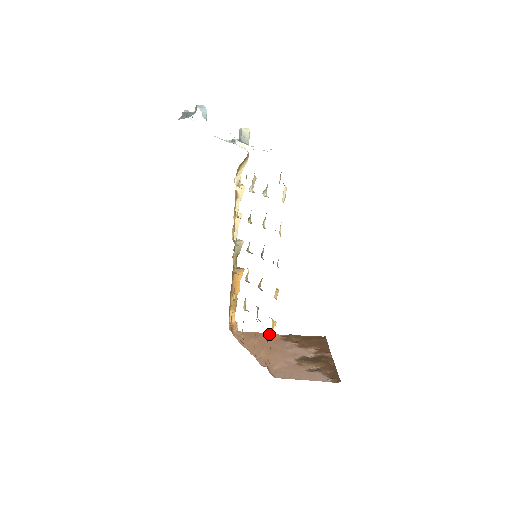
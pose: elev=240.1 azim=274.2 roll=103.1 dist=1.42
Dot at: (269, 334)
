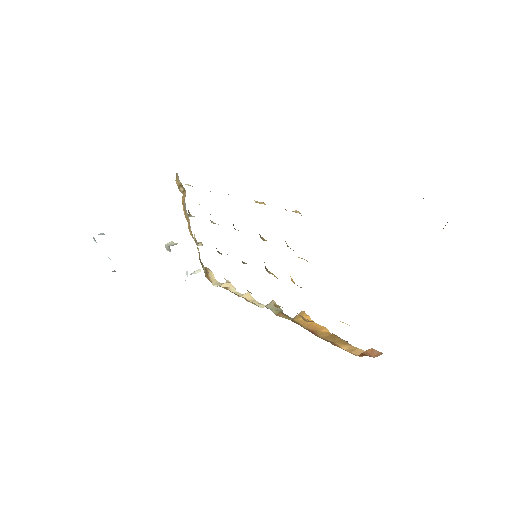
Dot at: occluded
